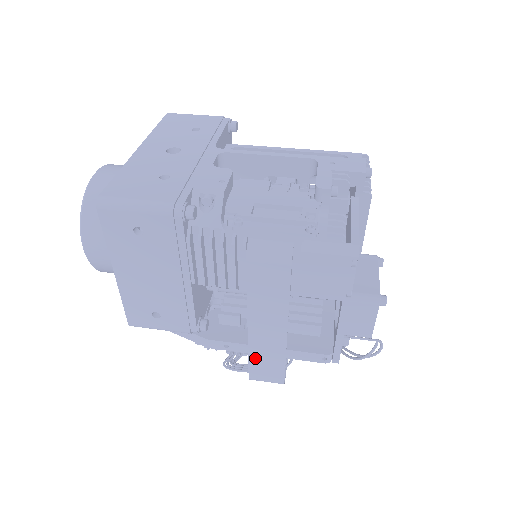
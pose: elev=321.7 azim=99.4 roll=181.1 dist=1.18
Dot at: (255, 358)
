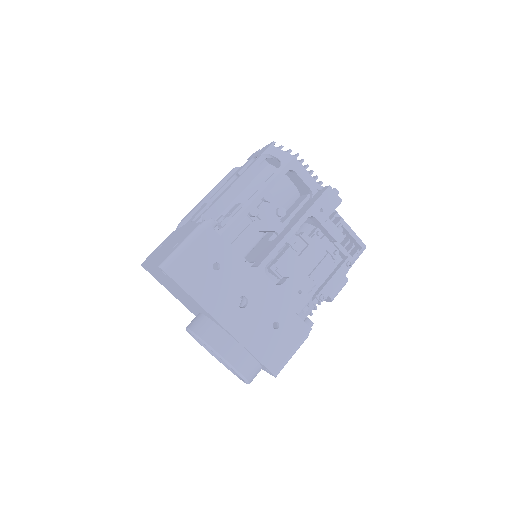
Dot at: occluded
